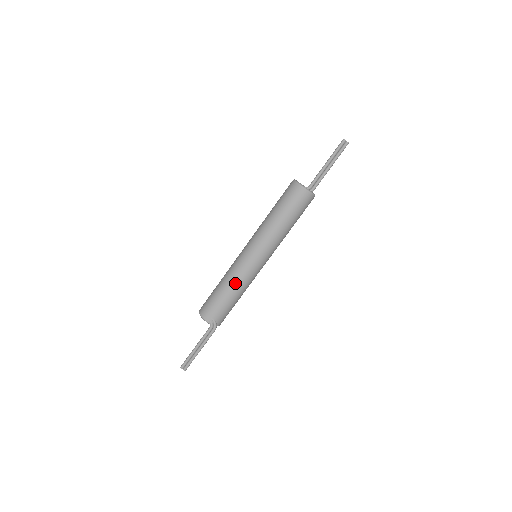
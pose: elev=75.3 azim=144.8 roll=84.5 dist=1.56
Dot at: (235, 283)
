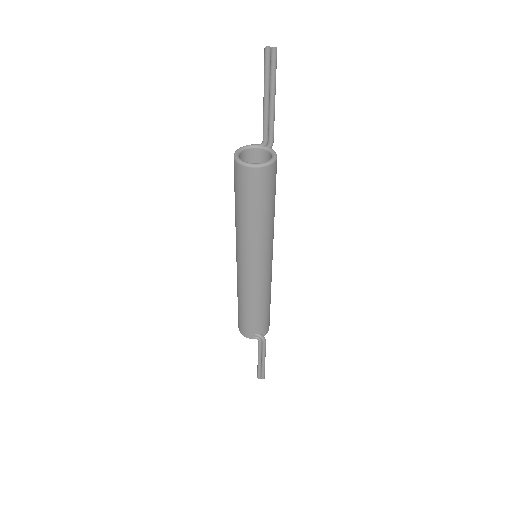
Dot at: (251, 298)
